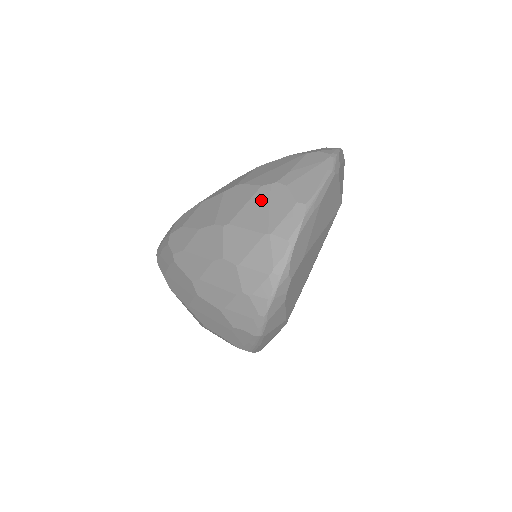
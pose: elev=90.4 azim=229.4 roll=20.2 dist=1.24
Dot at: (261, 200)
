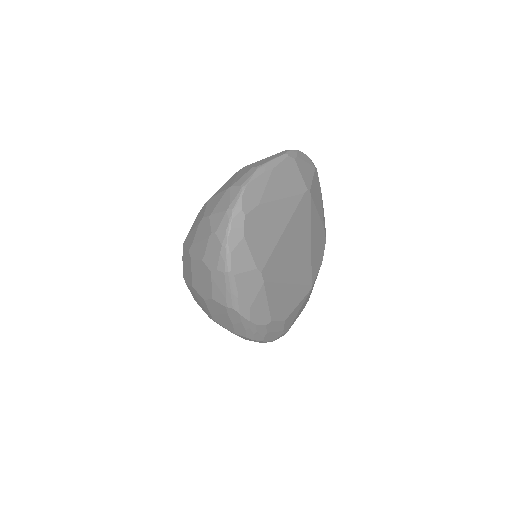
Dot at: (233, 178)
